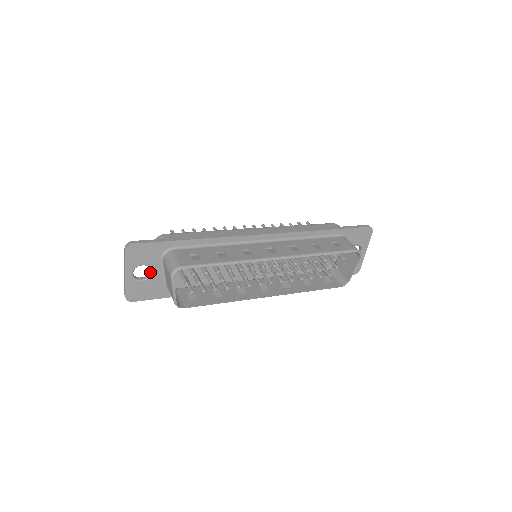
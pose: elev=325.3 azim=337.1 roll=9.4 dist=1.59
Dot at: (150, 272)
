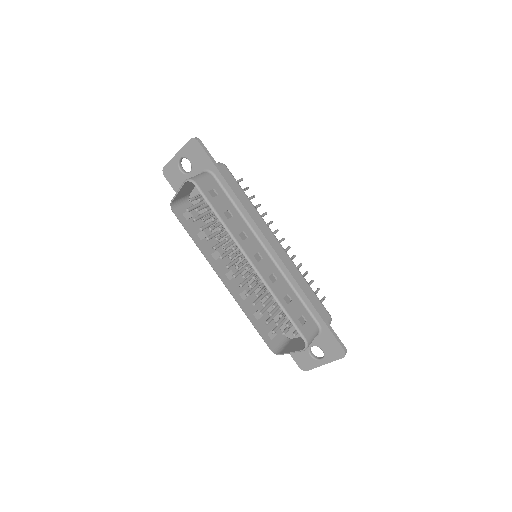
Dot at: (189, 172)
